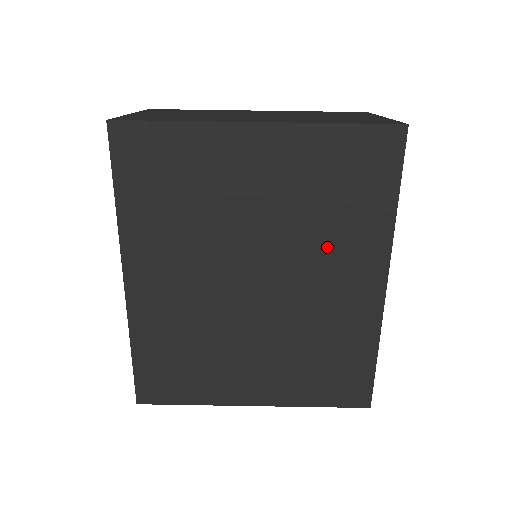
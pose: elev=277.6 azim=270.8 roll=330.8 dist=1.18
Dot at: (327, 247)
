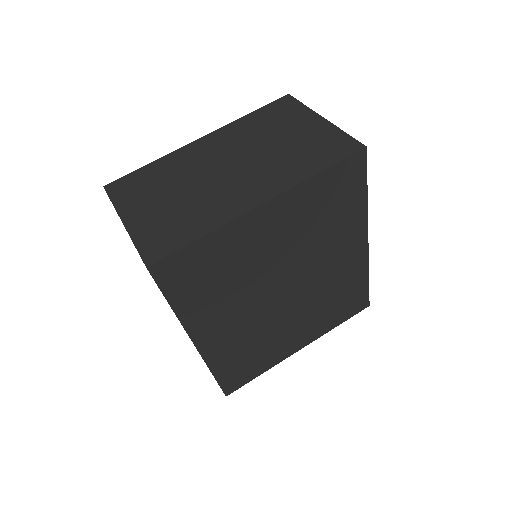
Dot at: (327, 245)
